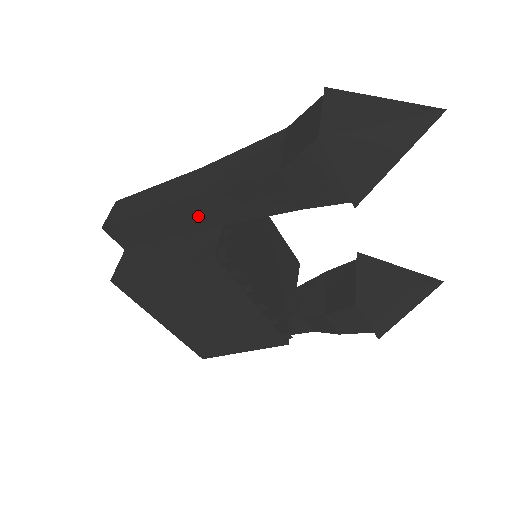
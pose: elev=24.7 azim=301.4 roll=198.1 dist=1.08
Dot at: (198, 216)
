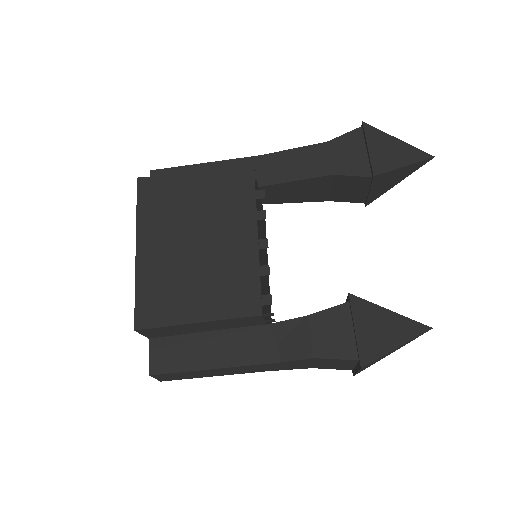
Dot at: occluded
